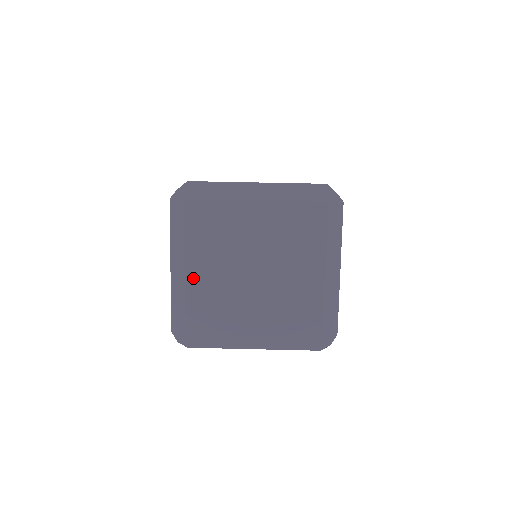
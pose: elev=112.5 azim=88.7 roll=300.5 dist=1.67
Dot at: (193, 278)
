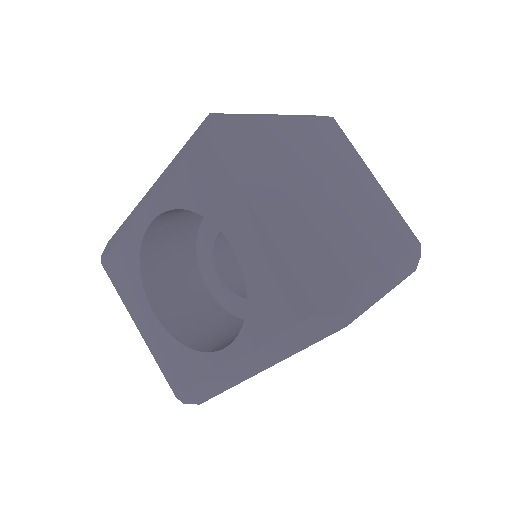
Dot at: (306, 209)
